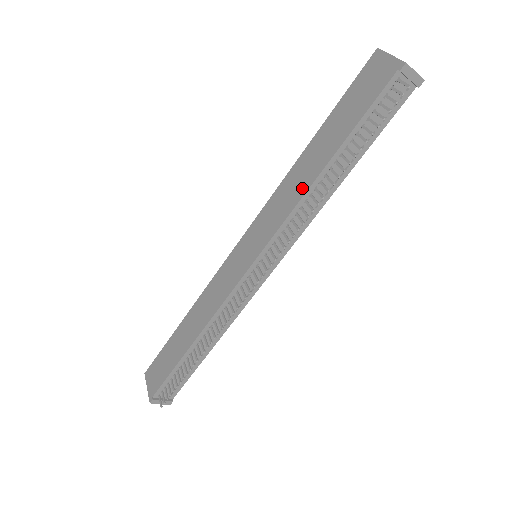
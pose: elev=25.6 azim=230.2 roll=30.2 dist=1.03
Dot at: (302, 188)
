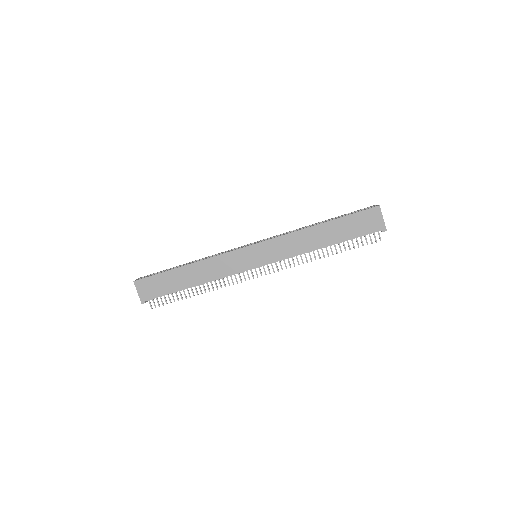
Dot at: (307, 248)
